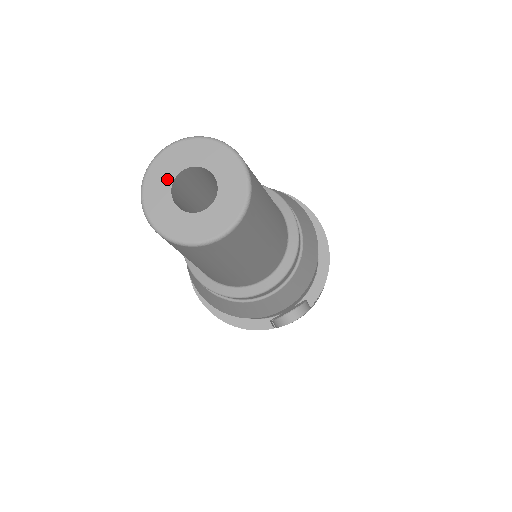
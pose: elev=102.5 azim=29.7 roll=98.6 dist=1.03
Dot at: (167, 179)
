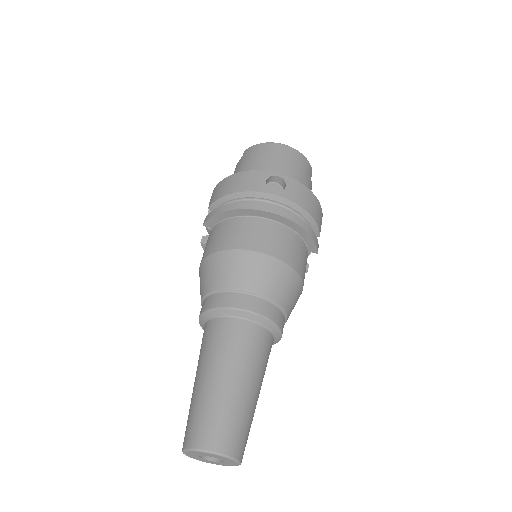
Dot at: (198, 458)
